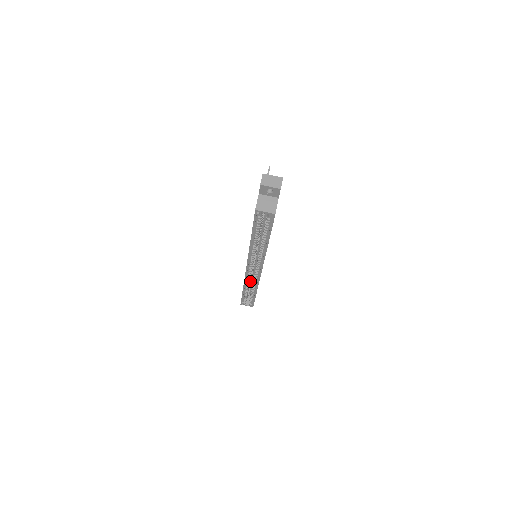
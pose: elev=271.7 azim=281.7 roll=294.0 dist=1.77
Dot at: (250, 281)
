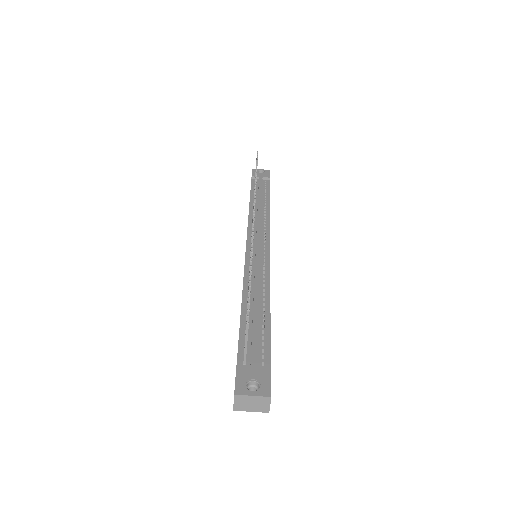
Dot at: occluded
